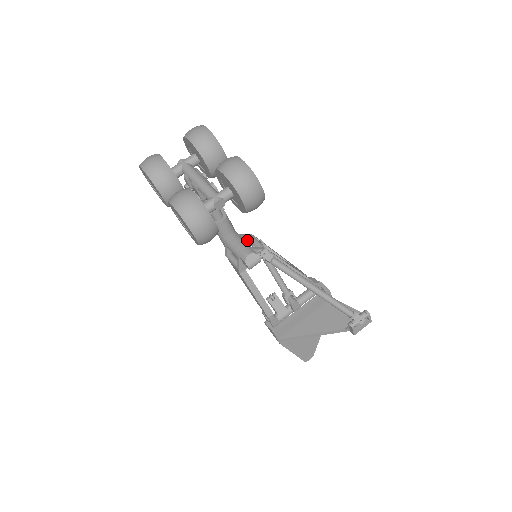
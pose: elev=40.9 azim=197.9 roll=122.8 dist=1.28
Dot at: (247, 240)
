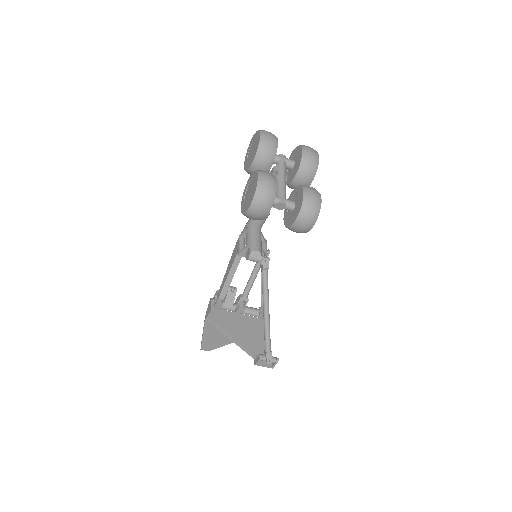
Dot at: occluded
